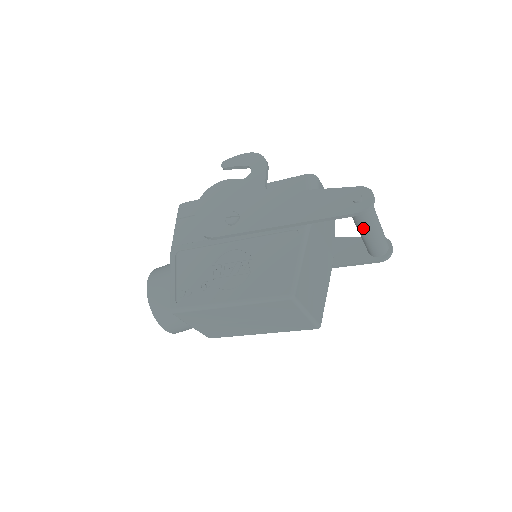
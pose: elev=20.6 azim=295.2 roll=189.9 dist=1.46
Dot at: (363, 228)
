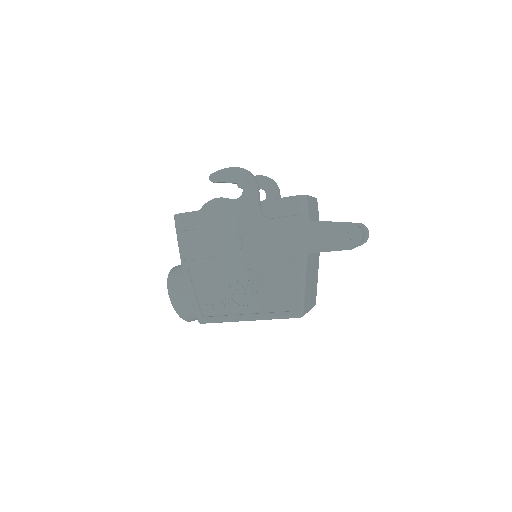
Dot at: occluded
